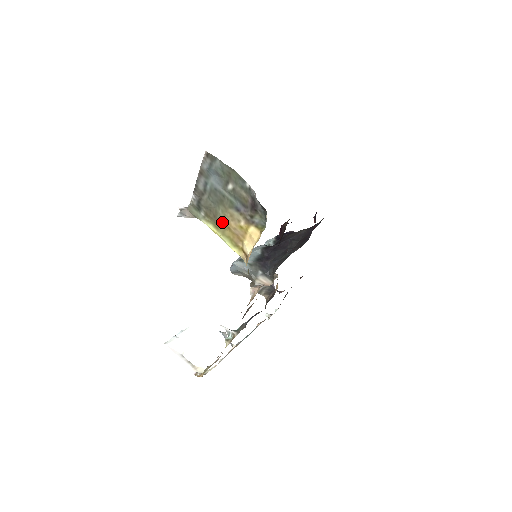
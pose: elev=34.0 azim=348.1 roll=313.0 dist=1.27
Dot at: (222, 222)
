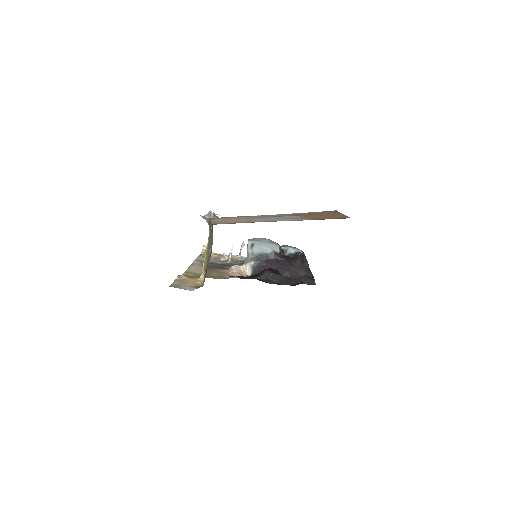
Dot at: occluded
